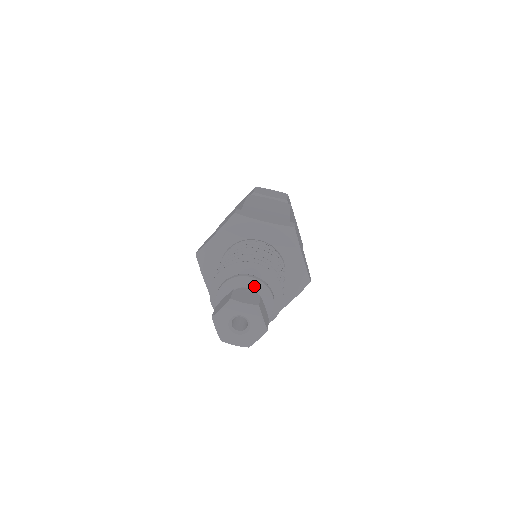
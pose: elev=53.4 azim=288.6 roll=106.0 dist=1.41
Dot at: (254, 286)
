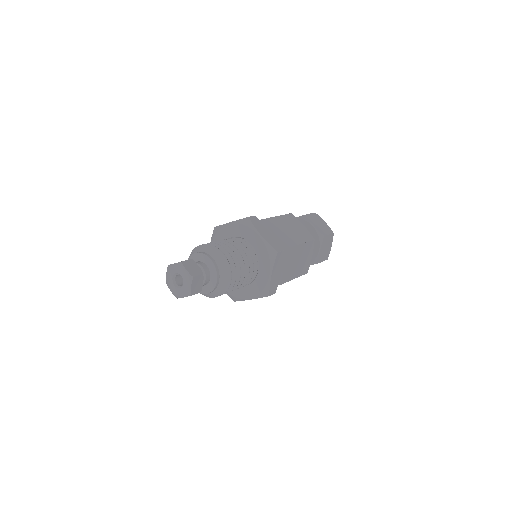
Dot at: (200, 258)
